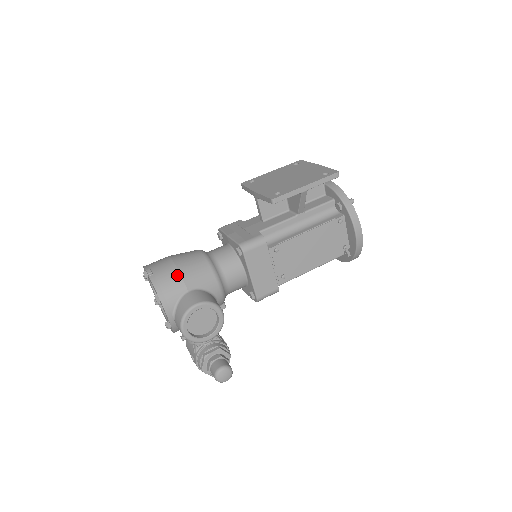
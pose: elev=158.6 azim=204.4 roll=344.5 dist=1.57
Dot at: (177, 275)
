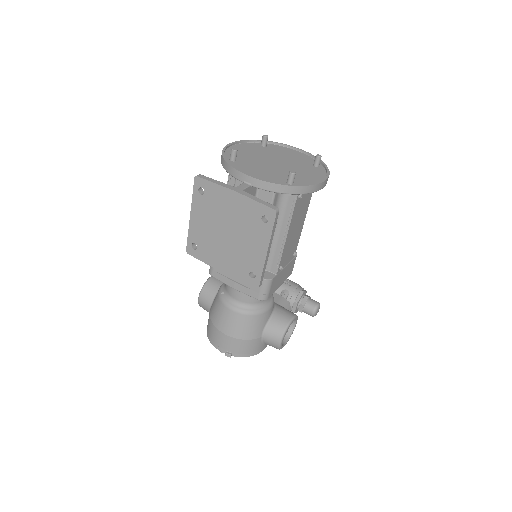
Dot at: (246, 342)
